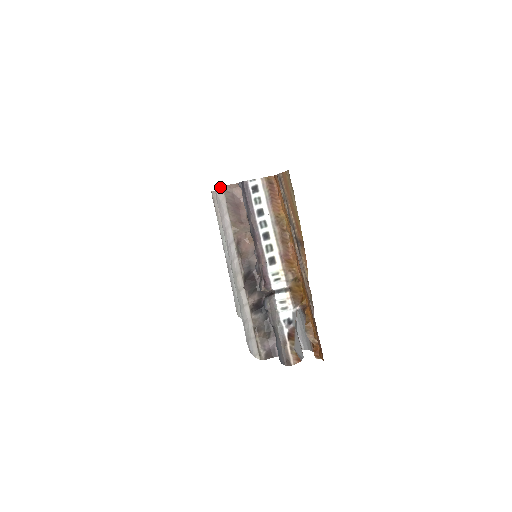
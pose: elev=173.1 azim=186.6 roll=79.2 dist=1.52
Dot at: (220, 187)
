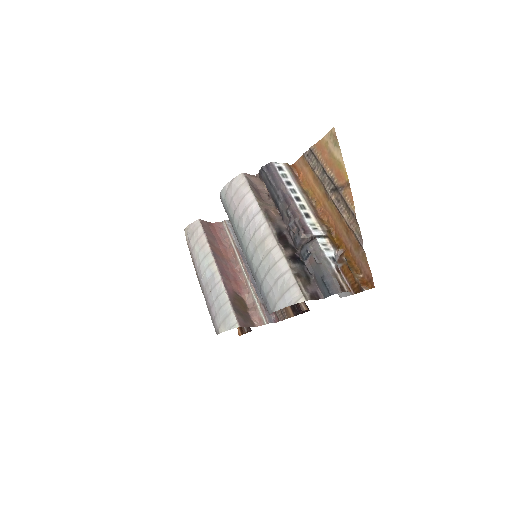
Dot at: (239, 175)
